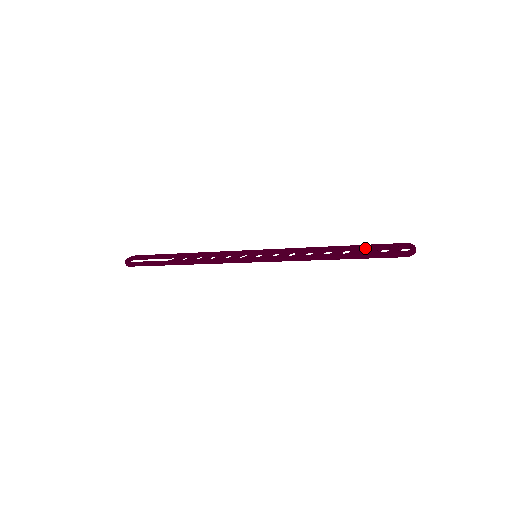
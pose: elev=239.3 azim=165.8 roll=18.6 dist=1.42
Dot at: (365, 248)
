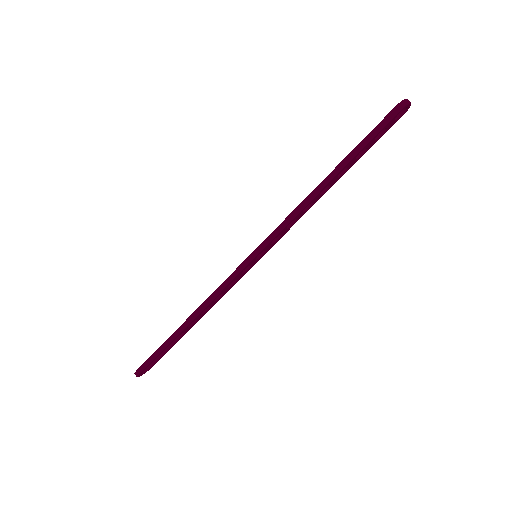
Dot at: (360, 152)
